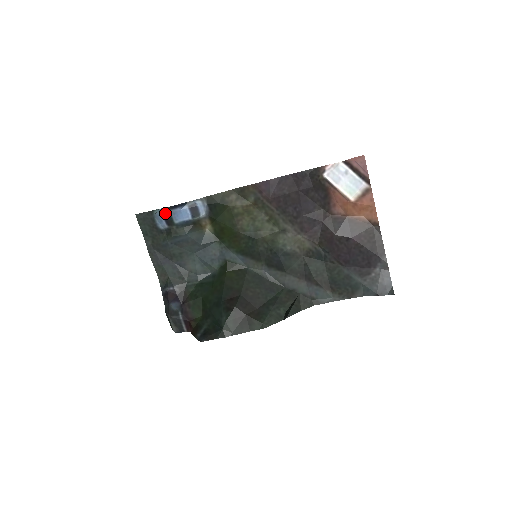
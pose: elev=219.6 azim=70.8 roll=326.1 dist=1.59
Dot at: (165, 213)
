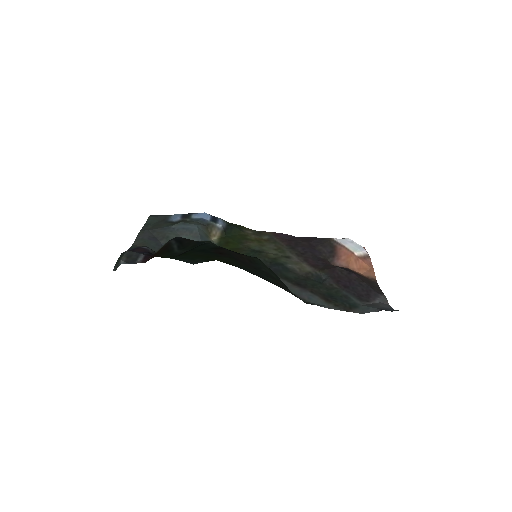
Dot at: (185, 214)
